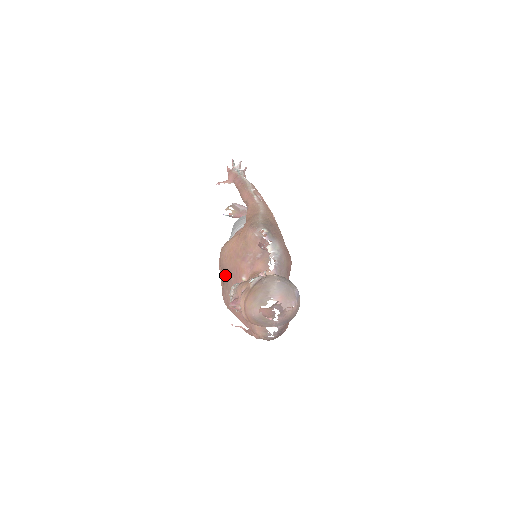
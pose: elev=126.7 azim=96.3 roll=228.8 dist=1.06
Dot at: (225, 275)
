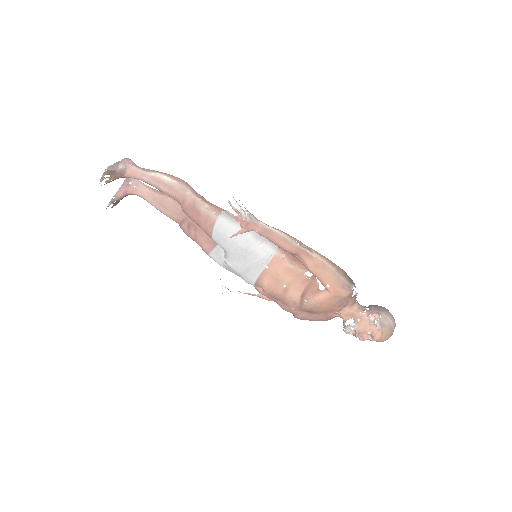
Dot at: (310, 312)
